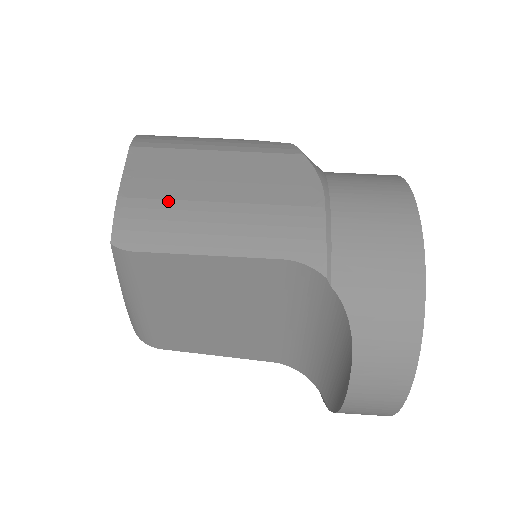
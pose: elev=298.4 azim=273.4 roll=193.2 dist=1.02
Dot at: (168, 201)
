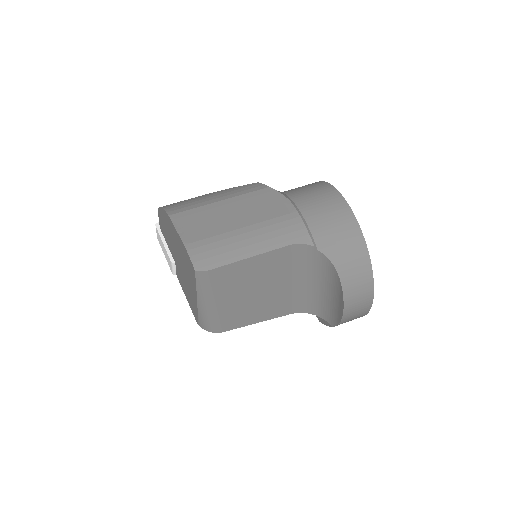
Dot at: (214, 237)
